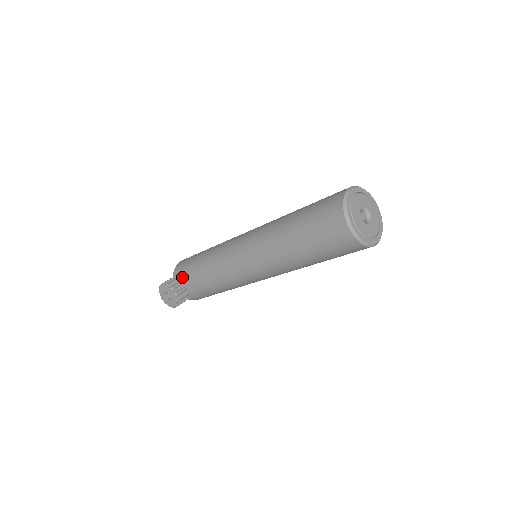
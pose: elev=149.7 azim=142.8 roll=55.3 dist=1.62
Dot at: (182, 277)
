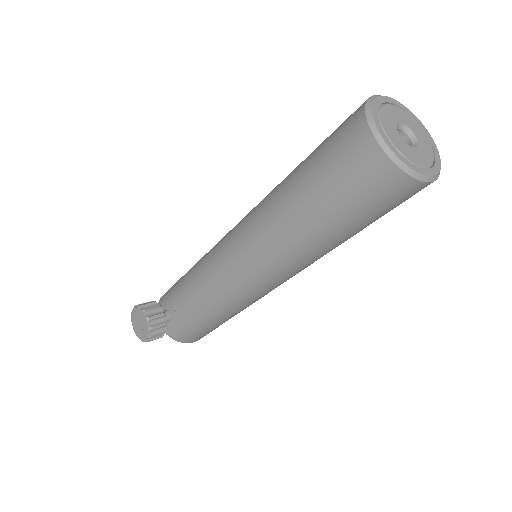
Dot at: (165, 303)
